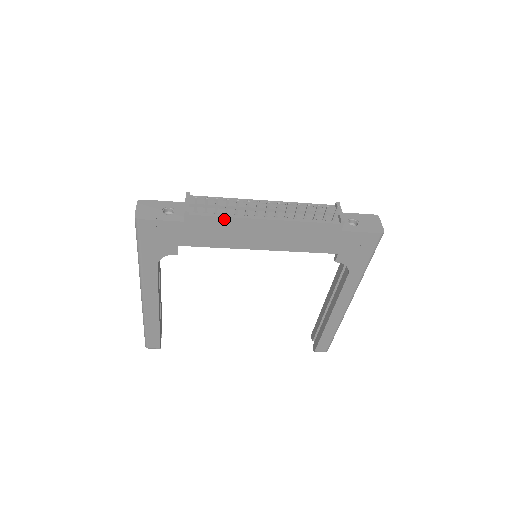
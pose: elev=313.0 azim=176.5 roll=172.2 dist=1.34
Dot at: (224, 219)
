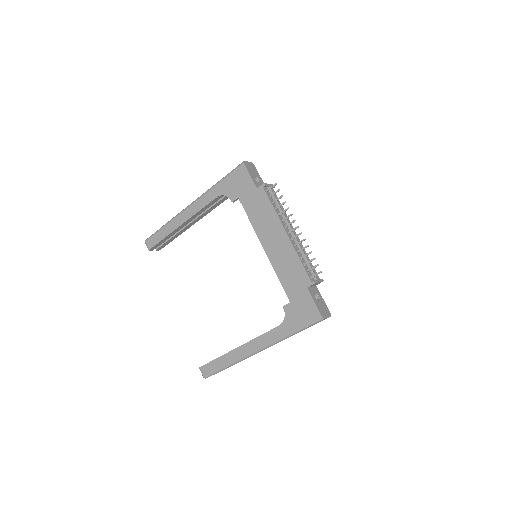
Dot at: (272, 209)
